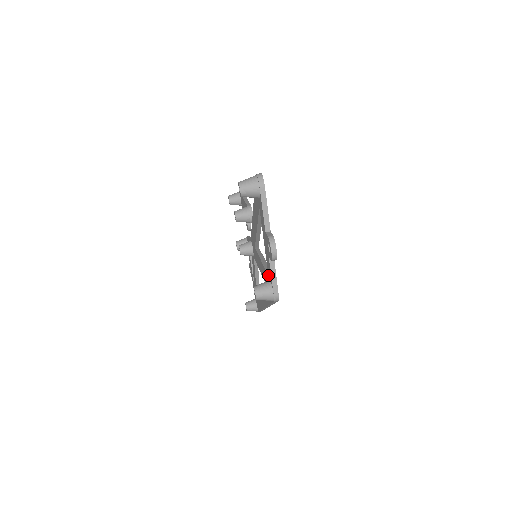
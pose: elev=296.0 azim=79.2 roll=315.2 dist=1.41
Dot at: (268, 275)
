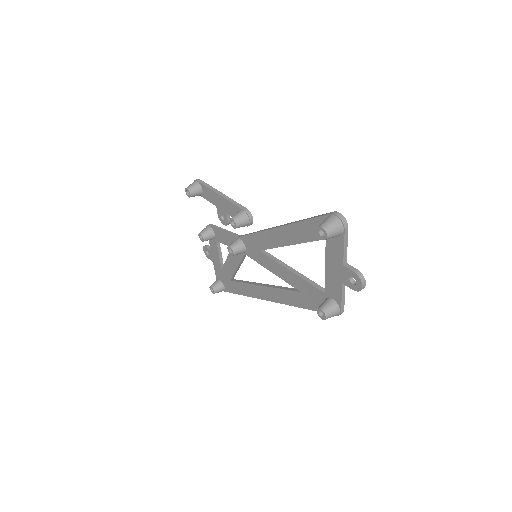
Dot at: (325, 293)
